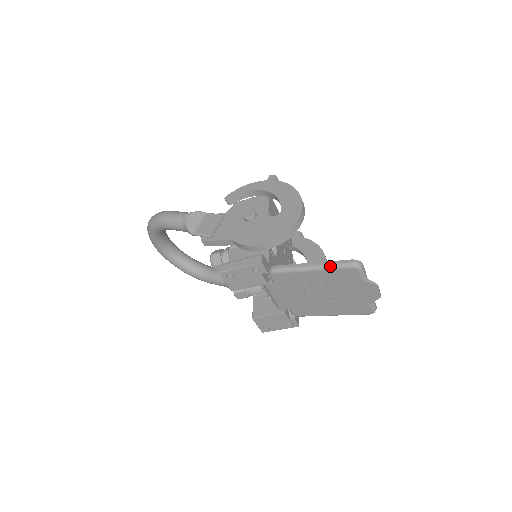
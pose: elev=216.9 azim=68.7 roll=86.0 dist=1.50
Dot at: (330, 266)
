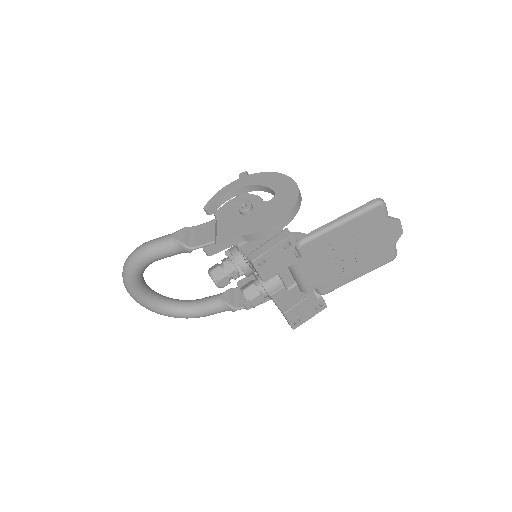
Dot at: (357, 213)
